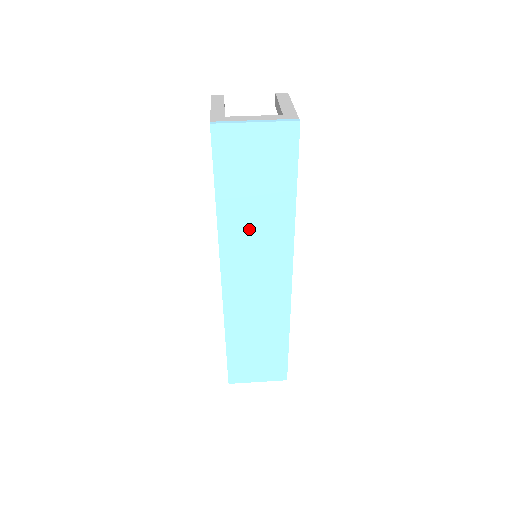
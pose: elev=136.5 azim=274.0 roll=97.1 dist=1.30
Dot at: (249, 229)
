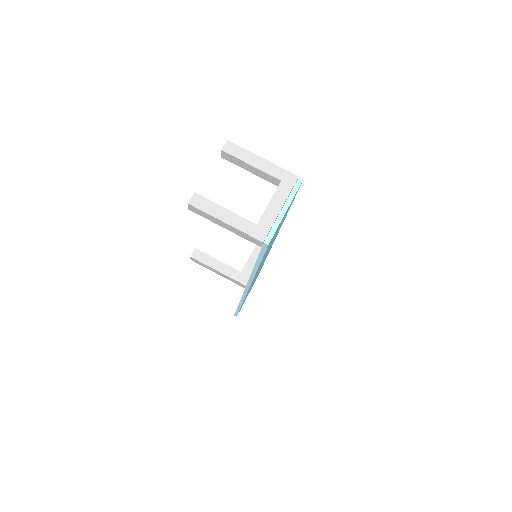
Dot at: occluded
